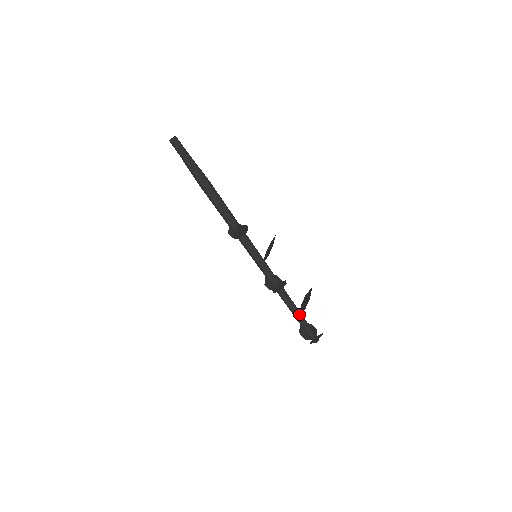
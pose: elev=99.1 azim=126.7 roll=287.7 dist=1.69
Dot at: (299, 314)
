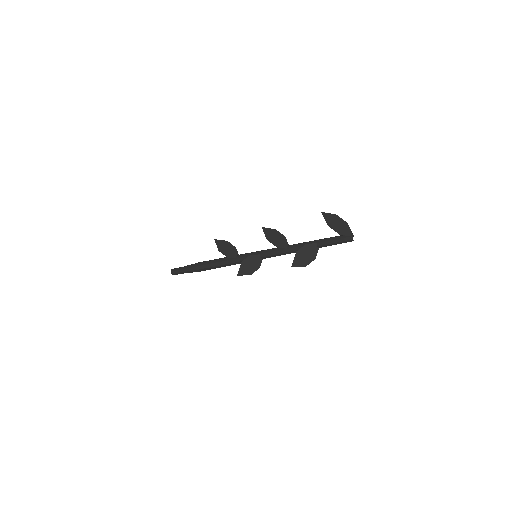
Dot at: (317, 240)
